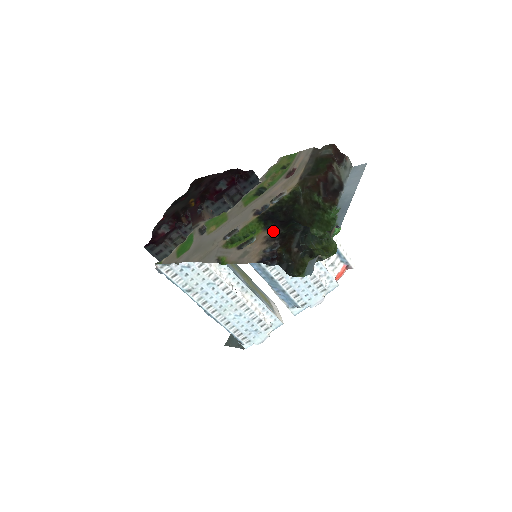
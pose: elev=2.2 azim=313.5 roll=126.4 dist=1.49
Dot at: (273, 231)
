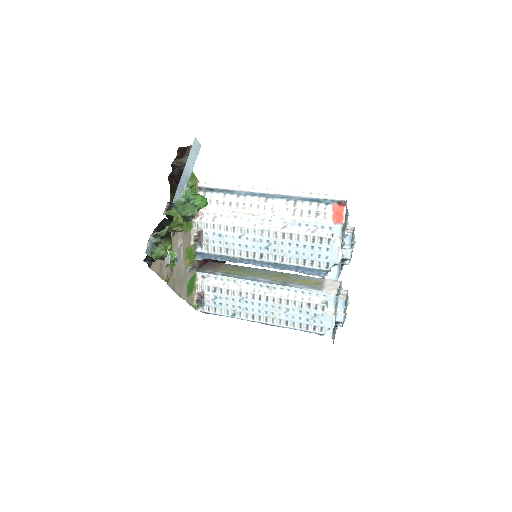
Dot at: occluded
